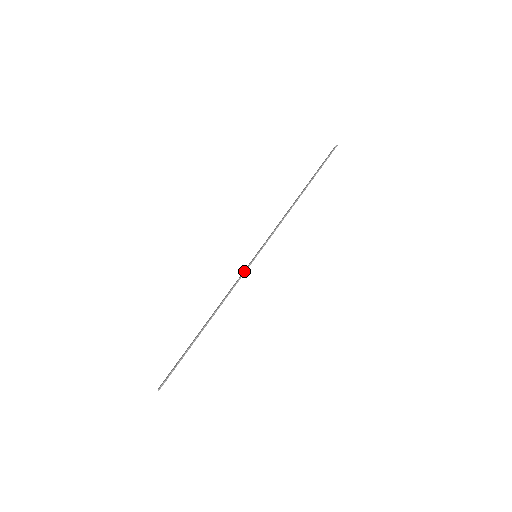
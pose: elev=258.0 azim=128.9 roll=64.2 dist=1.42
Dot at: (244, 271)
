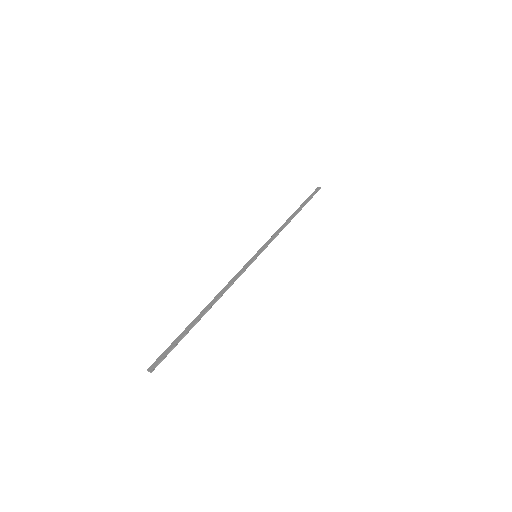
Dot at: (247, 267)
